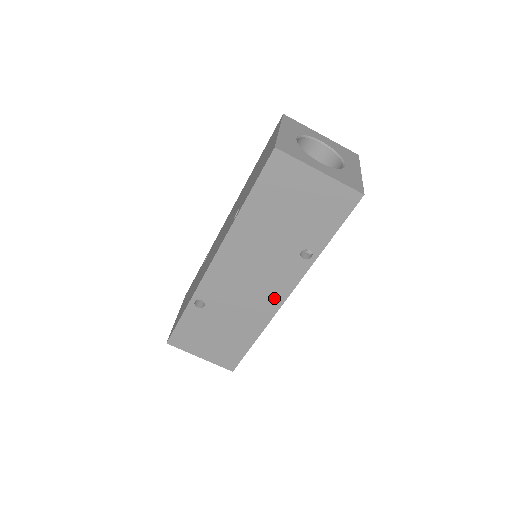
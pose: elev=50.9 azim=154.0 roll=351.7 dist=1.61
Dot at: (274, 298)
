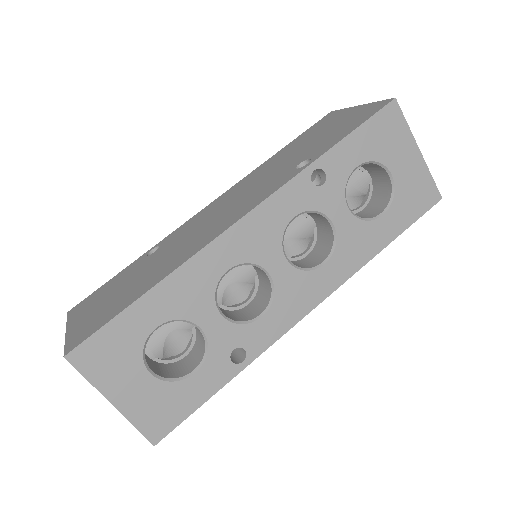
Dot at: (230, 221)
